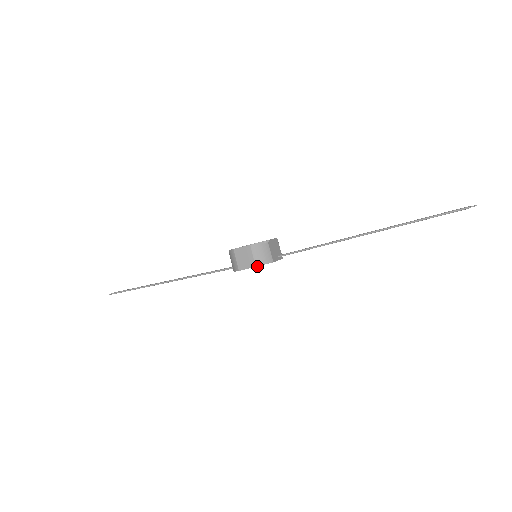
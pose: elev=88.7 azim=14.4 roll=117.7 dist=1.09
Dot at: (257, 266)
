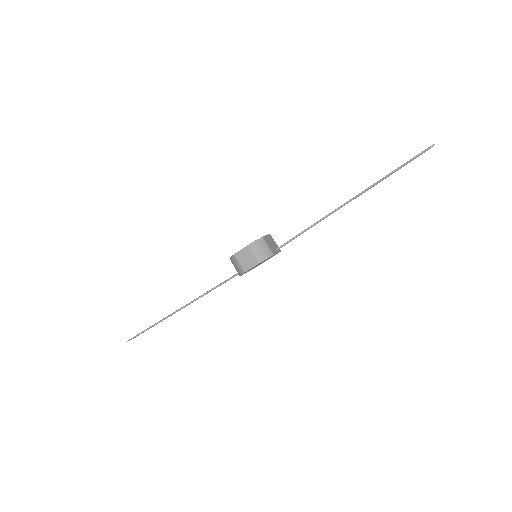
Dot at: (260, 262)
